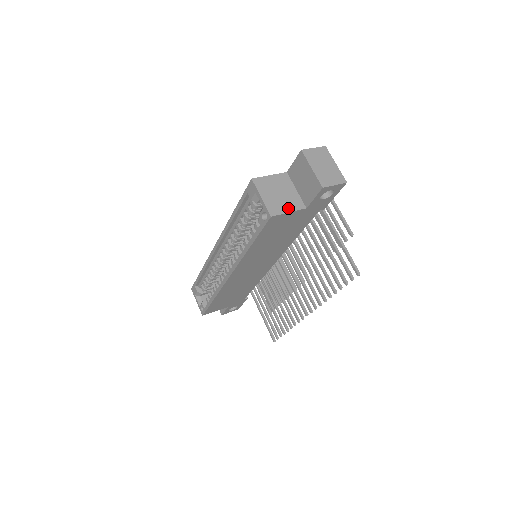
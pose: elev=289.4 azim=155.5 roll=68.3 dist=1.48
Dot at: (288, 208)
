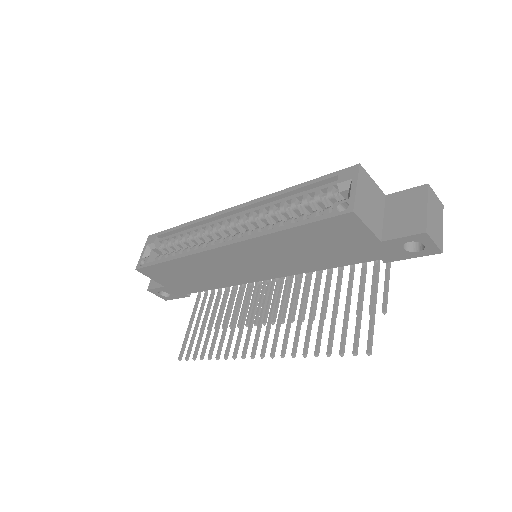
Dot at: (369, 223)
